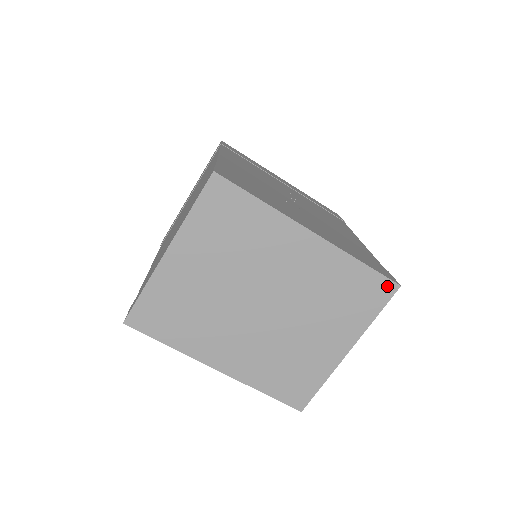
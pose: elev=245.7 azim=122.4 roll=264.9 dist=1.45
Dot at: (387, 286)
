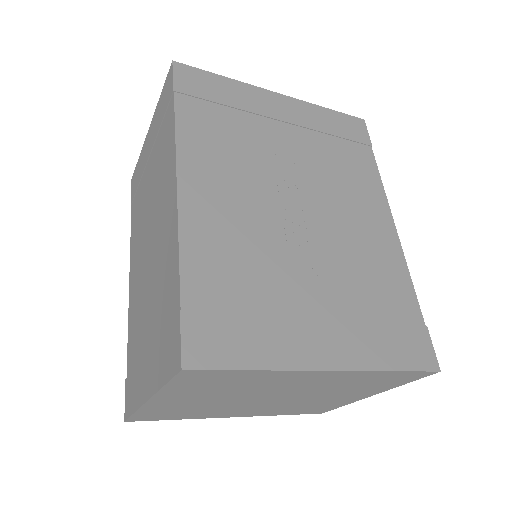
Dot at: (423, 374)
